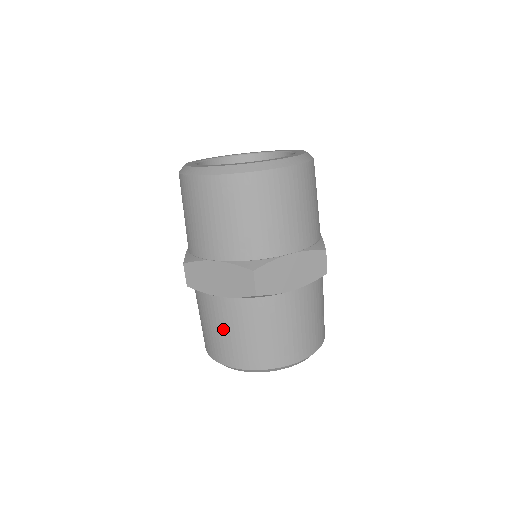
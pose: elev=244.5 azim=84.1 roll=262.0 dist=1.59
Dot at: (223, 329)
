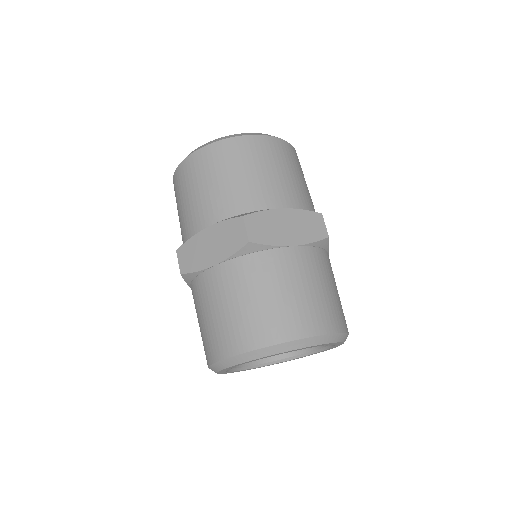
Dot at: (220, 306)
